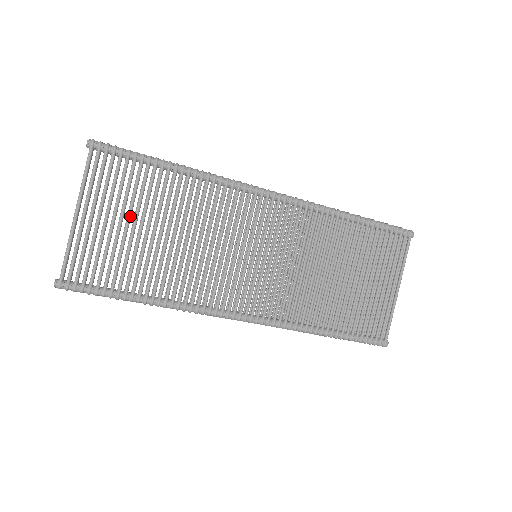
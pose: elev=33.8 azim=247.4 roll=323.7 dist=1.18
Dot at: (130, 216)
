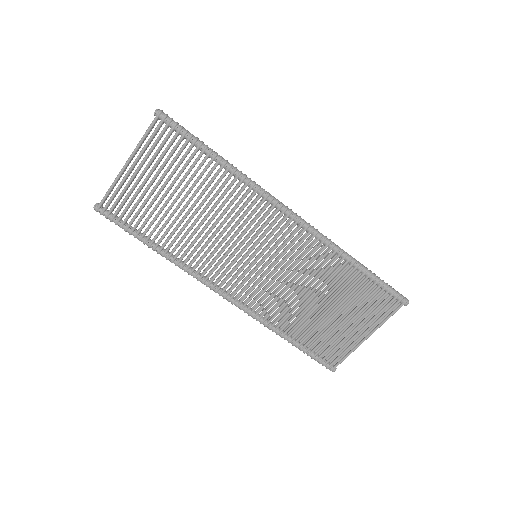
Dot at: (167, 183)
